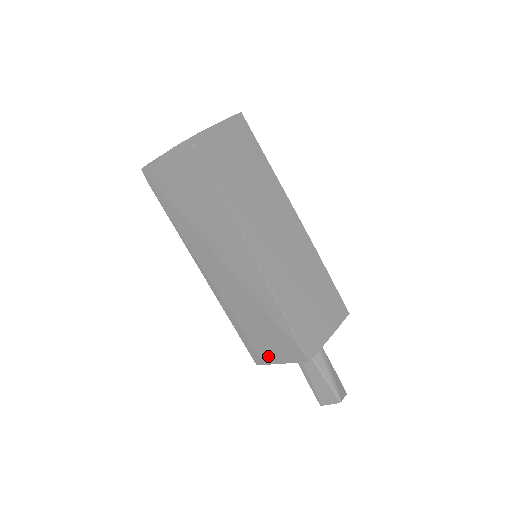
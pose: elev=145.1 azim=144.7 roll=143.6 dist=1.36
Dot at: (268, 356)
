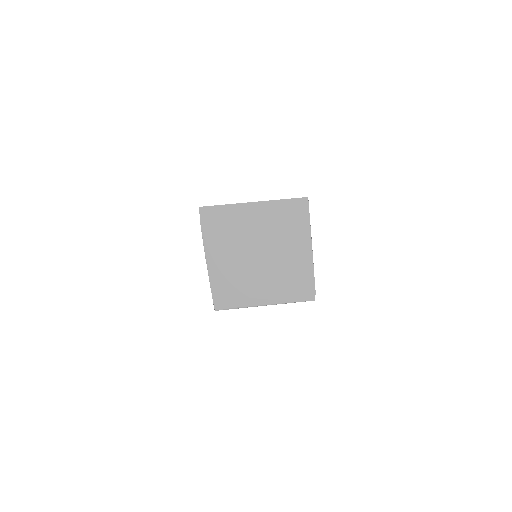
Dot at: occluded
